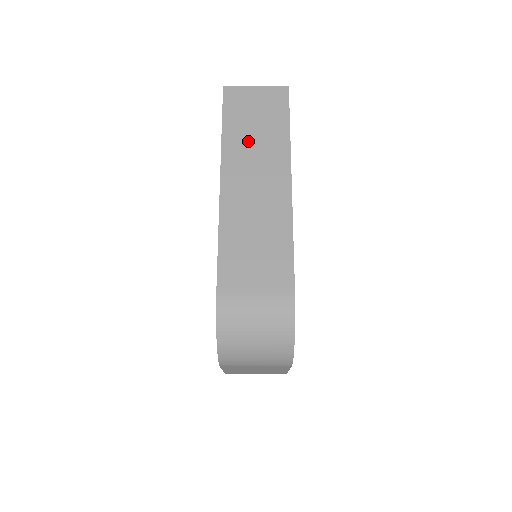
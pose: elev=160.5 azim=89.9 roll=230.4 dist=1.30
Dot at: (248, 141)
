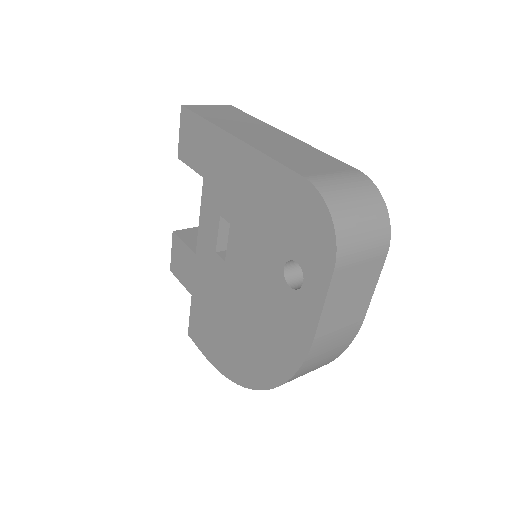
Dot at: (231, 121)
